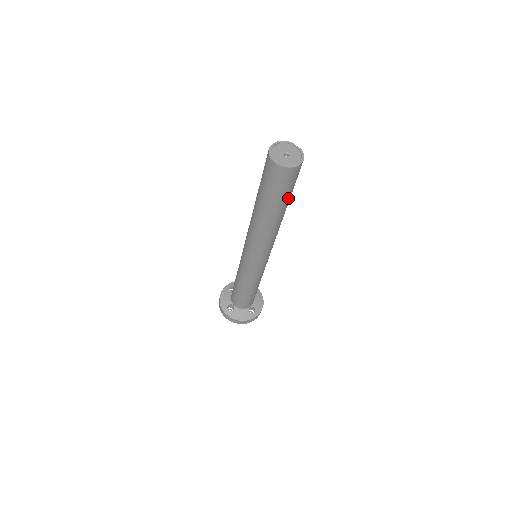
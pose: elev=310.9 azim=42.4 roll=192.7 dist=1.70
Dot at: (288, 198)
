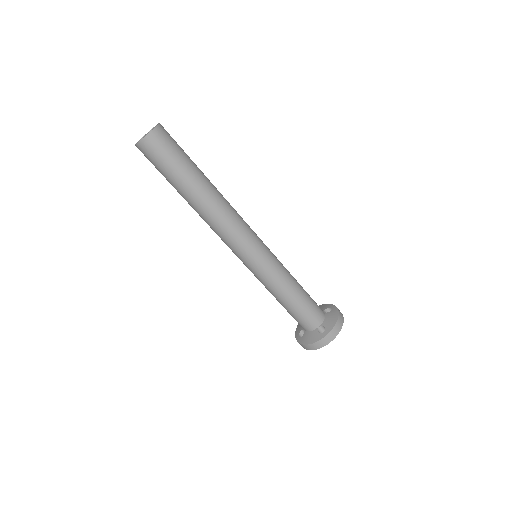
Dot at: (191, 160)
